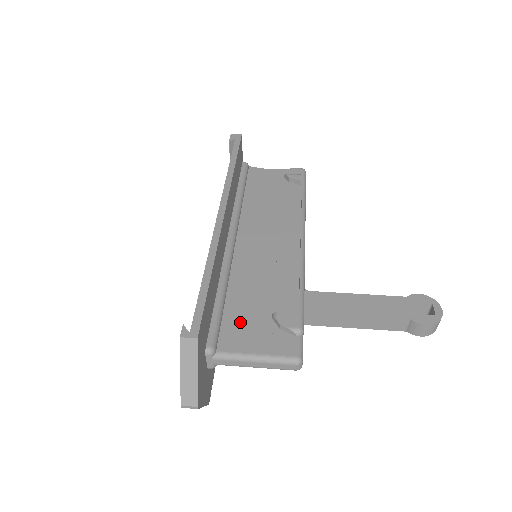
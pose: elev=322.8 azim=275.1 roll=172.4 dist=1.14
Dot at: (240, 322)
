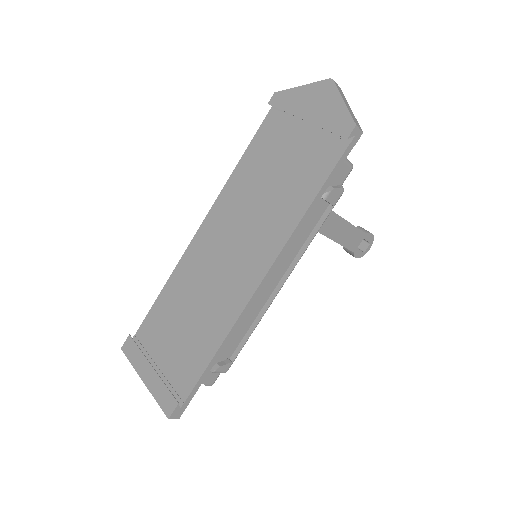
Dot at: occluded
